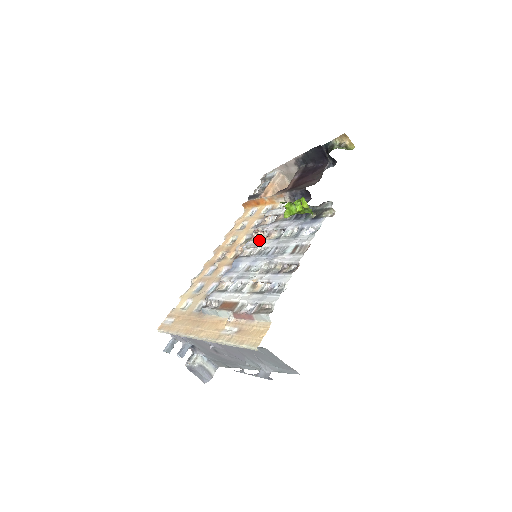
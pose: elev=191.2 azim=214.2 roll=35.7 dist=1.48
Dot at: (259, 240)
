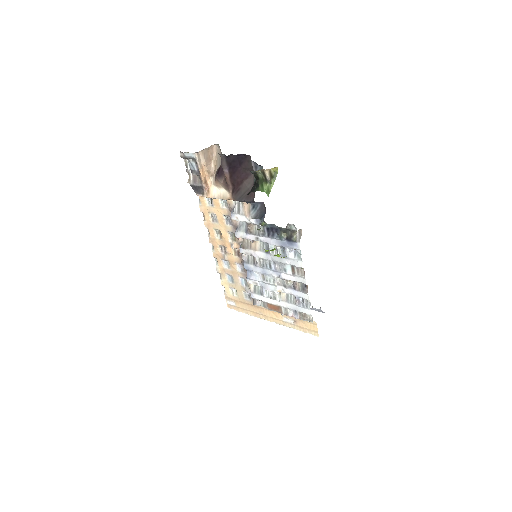
Dot at: (250, 250)
